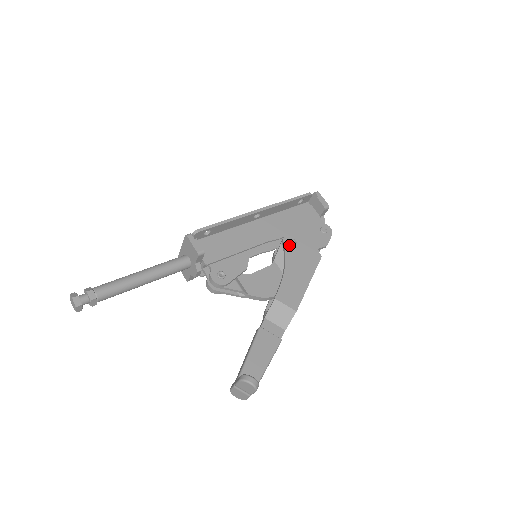
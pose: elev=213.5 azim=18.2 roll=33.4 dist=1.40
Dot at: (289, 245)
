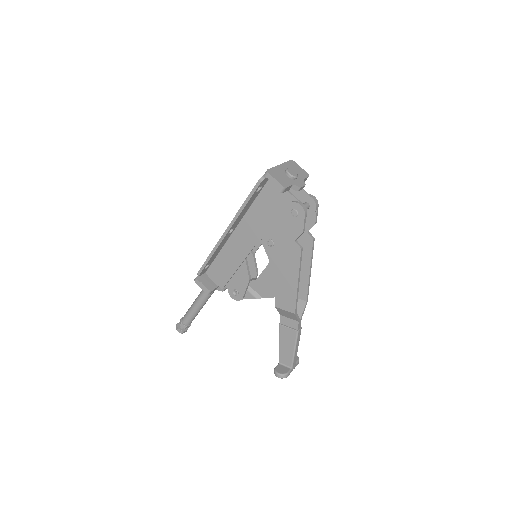
Dot at: (269, 248)
